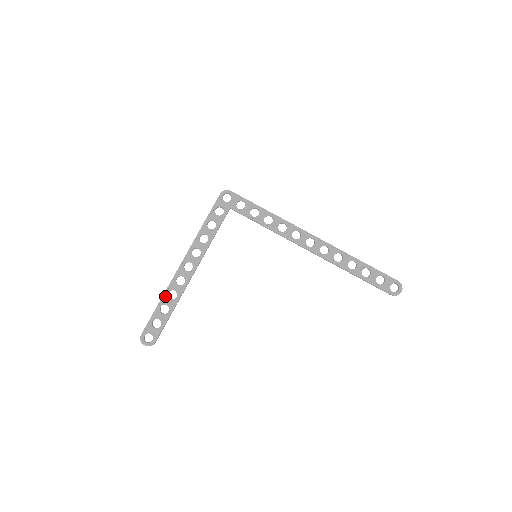
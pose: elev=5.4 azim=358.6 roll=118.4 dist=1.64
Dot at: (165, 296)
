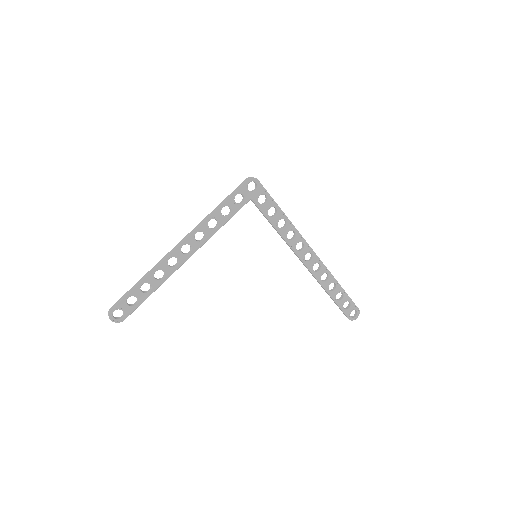
Dot at: (151, 274)
